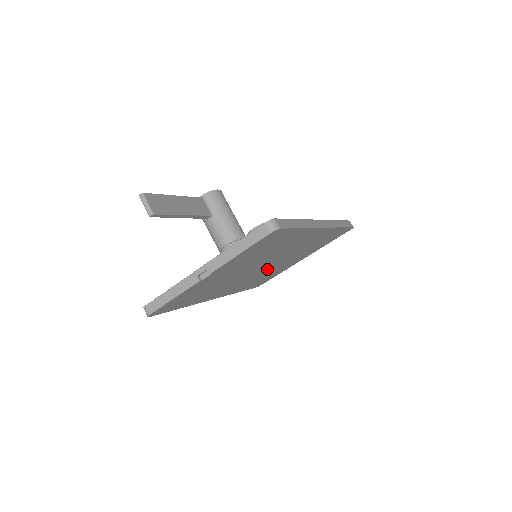
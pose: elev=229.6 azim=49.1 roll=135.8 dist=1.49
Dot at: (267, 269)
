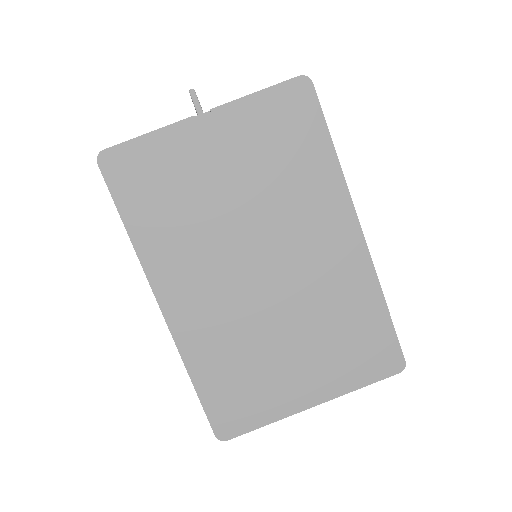
Dot at: (258, 310)
